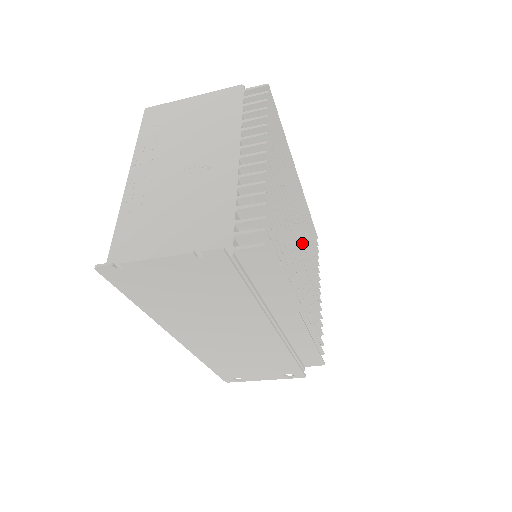
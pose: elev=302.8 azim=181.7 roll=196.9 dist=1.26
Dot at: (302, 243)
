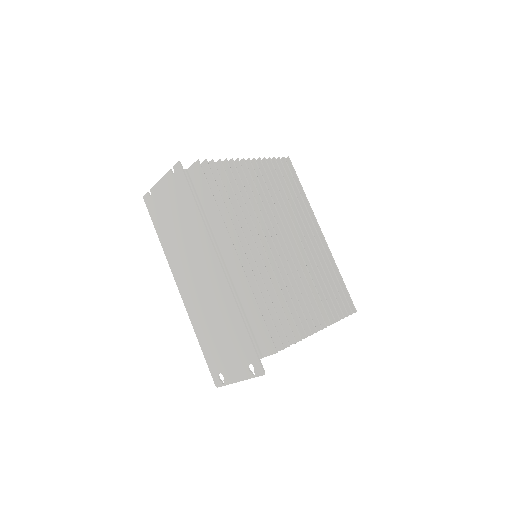
Dot at: (295, 256)
